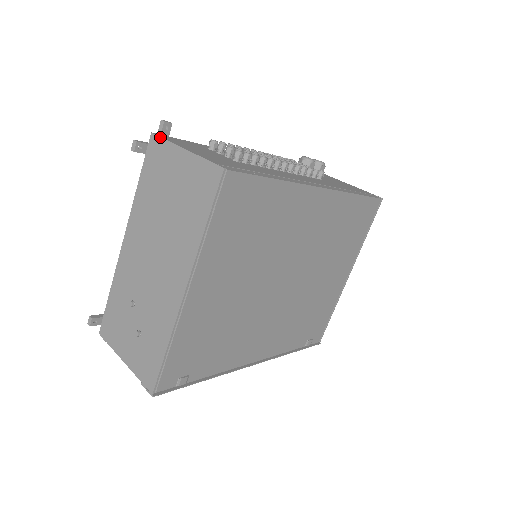
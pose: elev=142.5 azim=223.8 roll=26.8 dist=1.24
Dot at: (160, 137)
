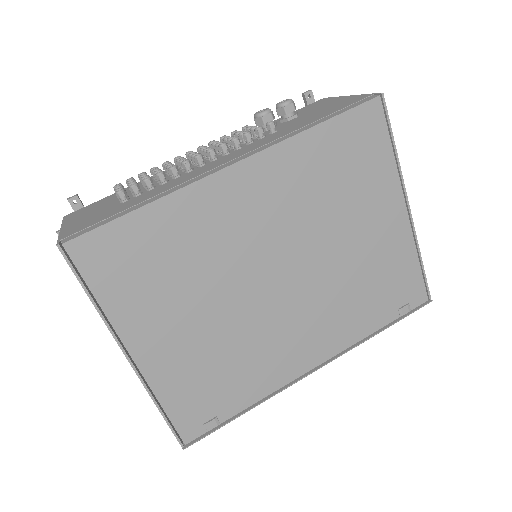
Dot at: (62, 220)
